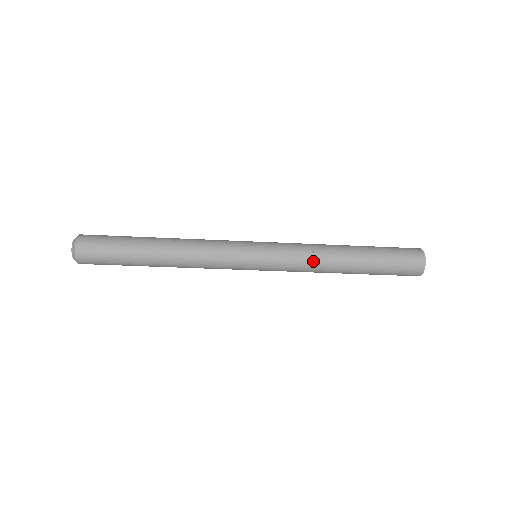
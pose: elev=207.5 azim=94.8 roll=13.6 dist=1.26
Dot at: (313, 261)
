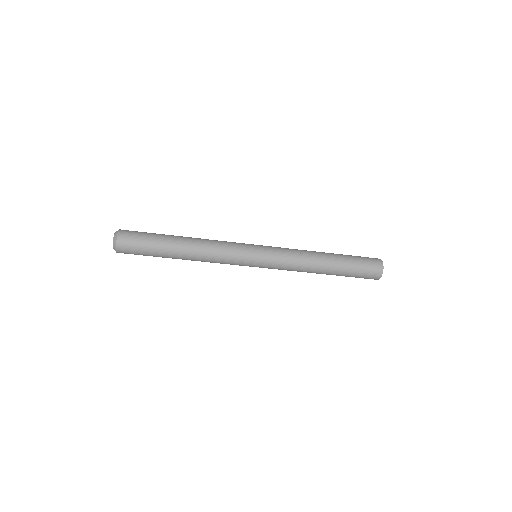
Dot at: (300, 252)
